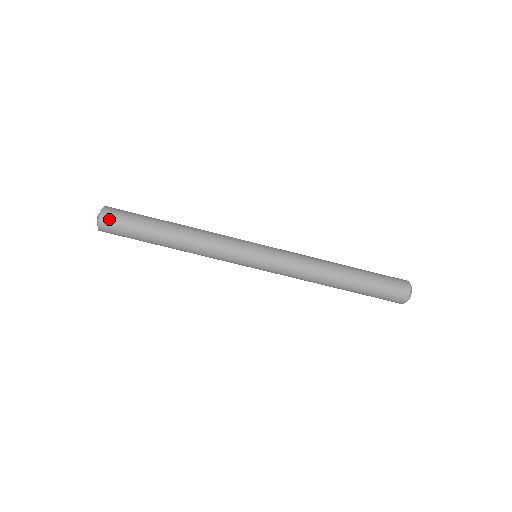
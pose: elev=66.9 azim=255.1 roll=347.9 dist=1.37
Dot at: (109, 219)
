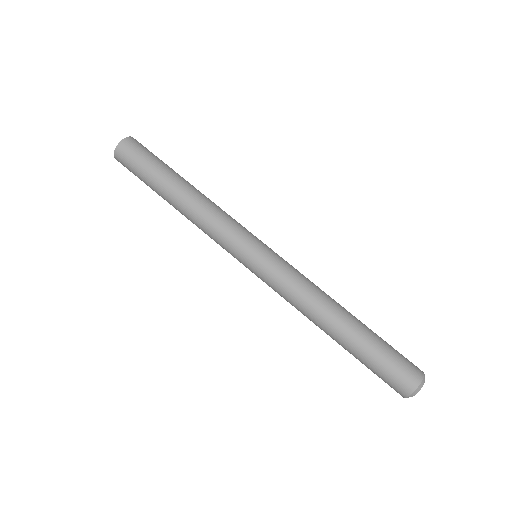
Dot at: (124, 153)
